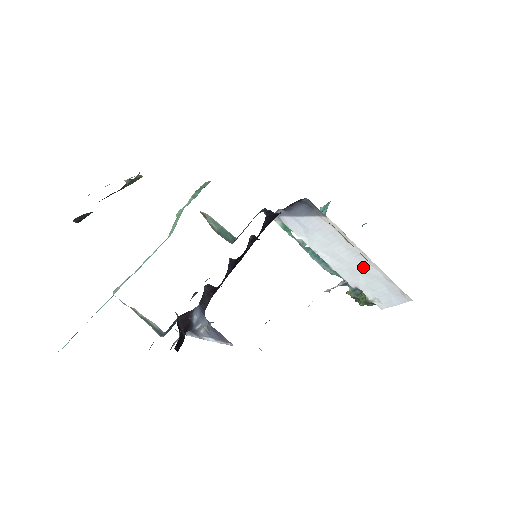
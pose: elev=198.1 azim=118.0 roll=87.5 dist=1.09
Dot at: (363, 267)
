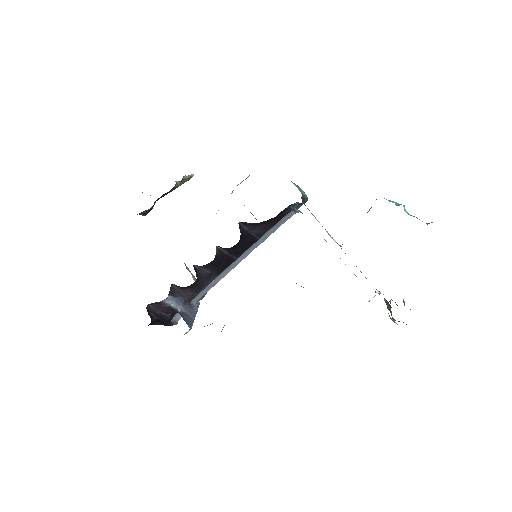
Dot at: occluded
